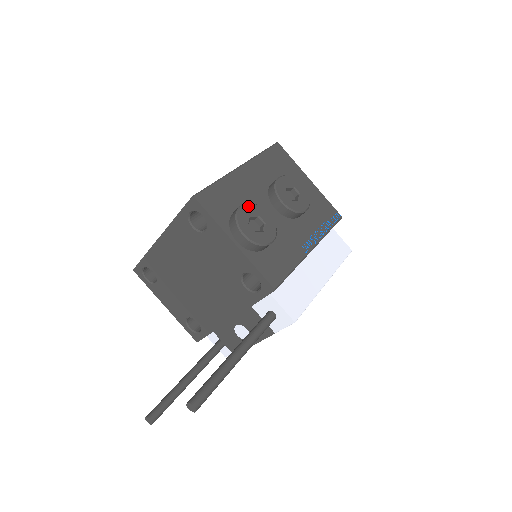
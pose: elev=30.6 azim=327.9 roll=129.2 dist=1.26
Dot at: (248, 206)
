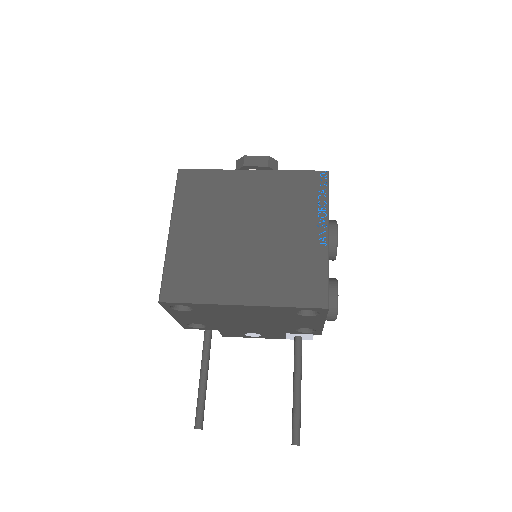
Dot at: occluded
